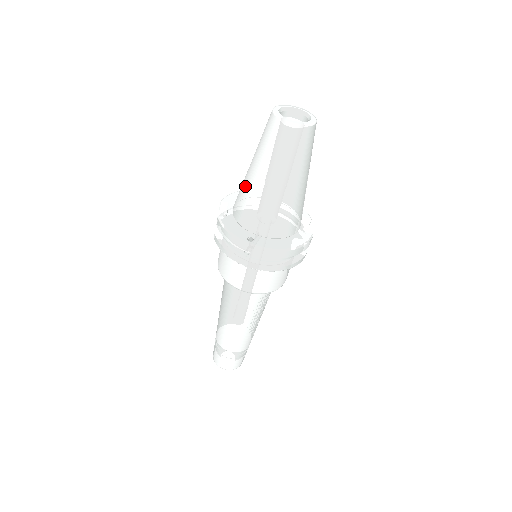
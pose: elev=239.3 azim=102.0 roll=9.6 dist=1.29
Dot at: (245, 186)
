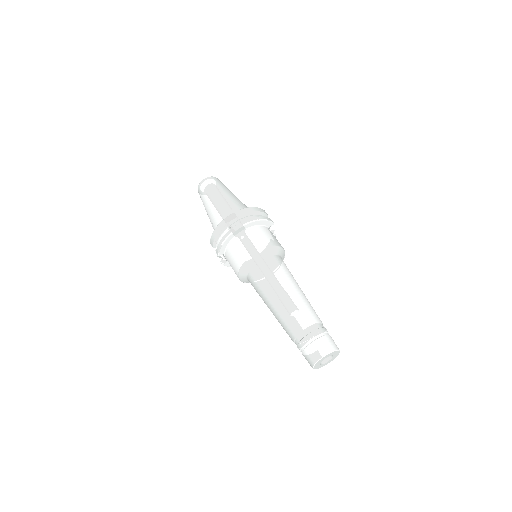
Dot at: (211, 221)
